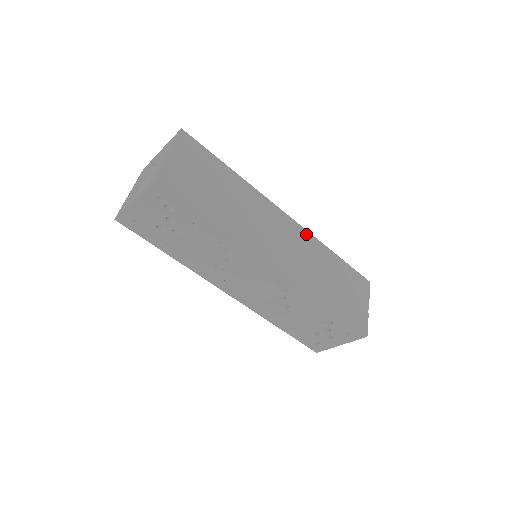
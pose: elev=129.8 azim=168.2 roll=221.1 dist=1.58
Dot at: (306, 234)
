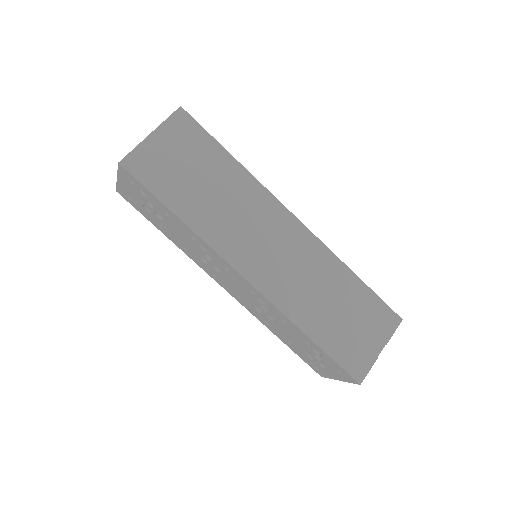
Dot at: (317, 245)
